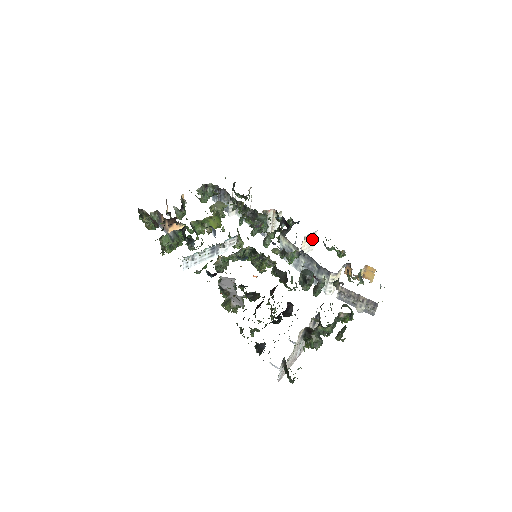
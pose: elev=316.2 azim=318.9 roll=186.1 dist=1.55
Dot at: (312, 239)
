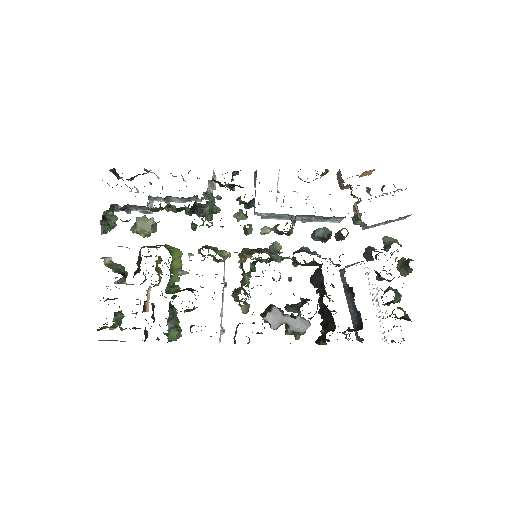
Dot at: (278, 178)
